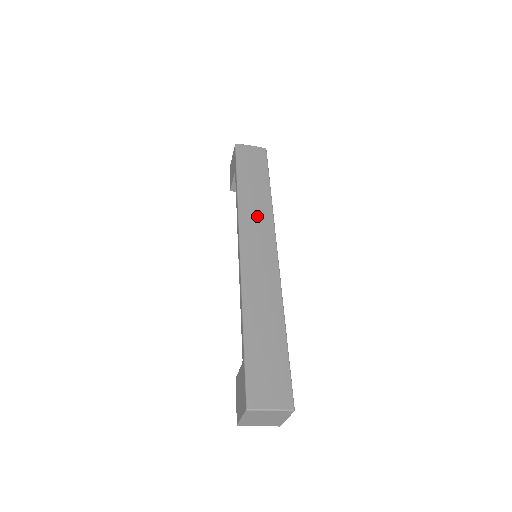
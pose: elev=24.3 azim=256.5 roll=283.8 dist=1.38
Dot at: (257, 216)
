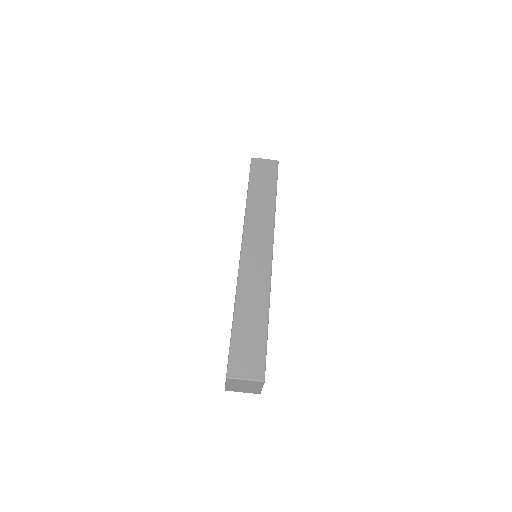
Dot at: (260, 222)
